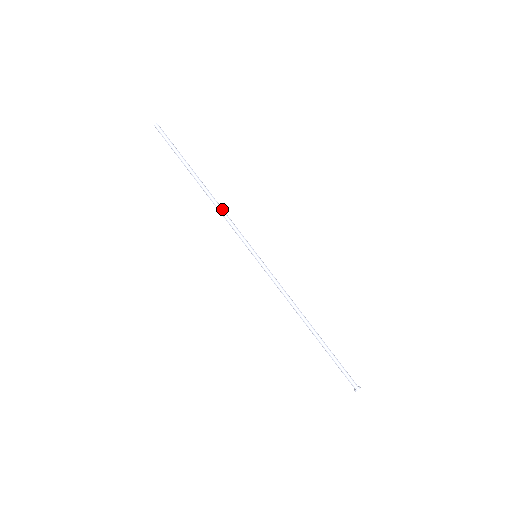
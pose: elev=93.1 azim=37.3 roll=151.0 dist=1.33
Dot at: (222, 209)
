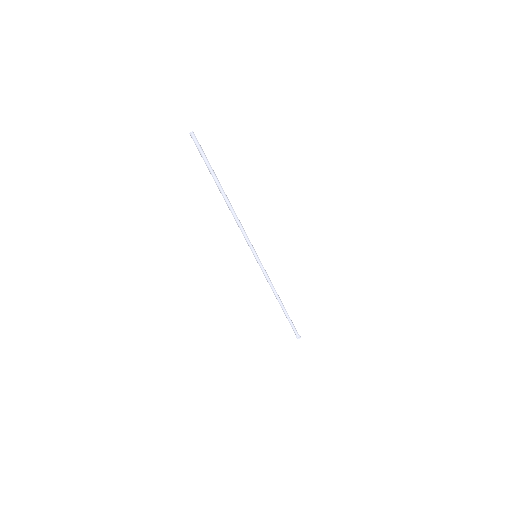
Dot at: (237, 220)
